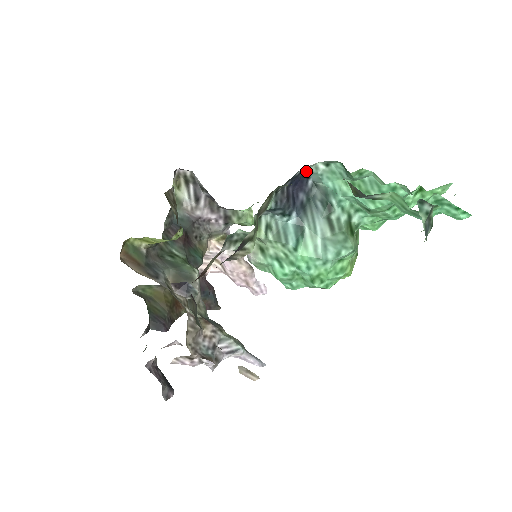
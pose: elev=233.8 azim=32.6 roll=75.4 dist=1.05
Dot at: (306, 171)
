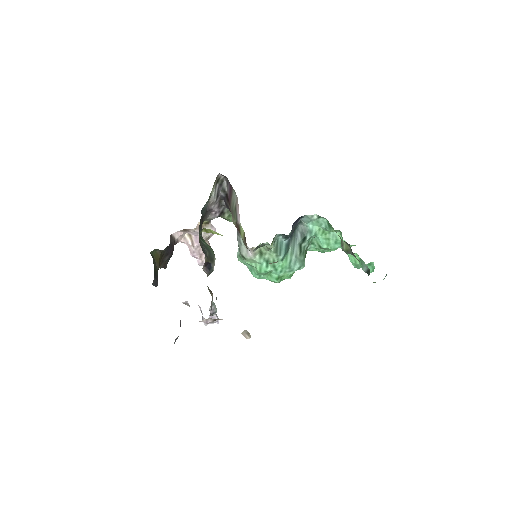
Dot at: (305, 215)
